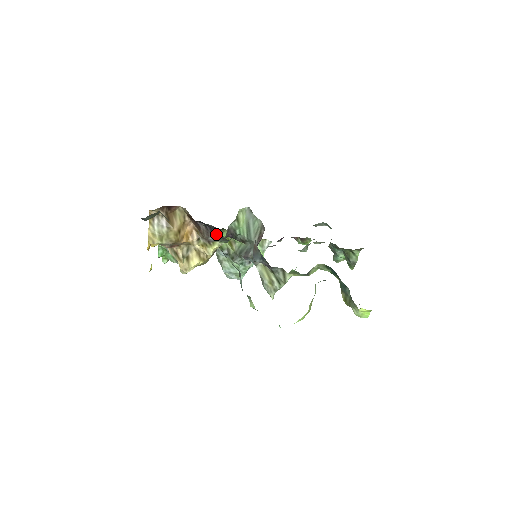
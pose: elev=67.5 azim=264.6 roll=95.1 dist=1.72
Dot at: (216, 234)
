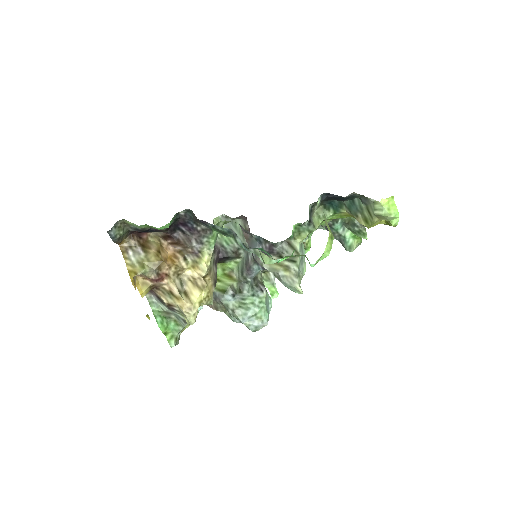
Dot at: (195, 229)
